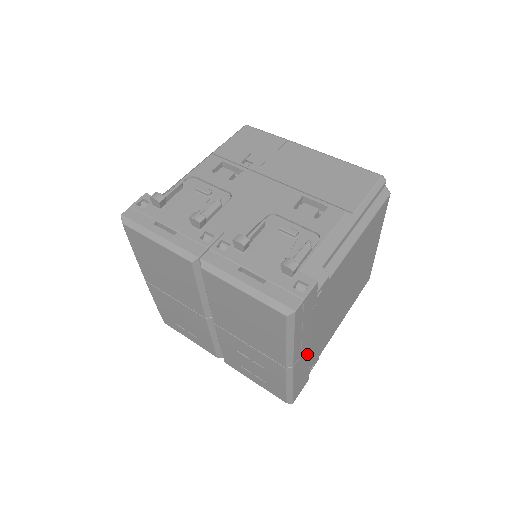
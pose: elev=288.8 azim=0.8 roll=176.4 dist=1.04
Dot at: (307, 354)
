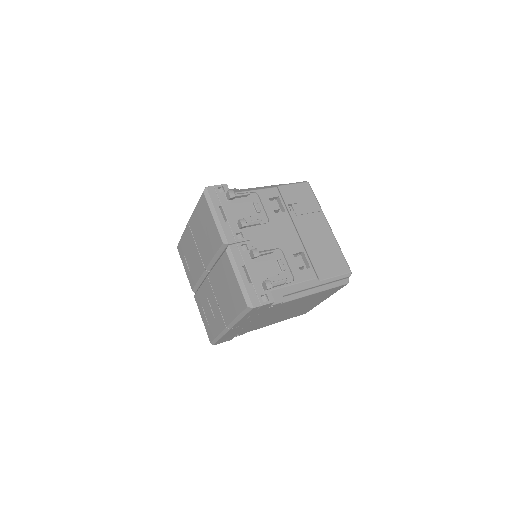
Dot at: (241, 328)
